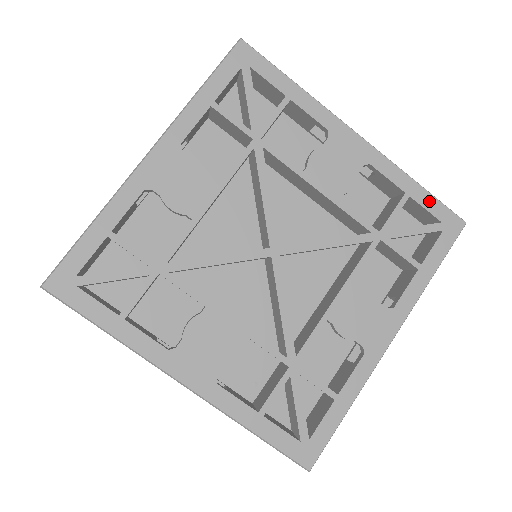
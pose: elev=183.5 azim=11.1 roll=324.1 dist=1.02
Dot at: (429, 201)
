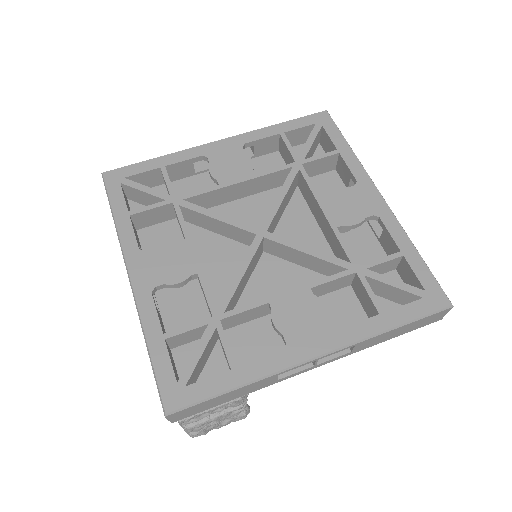
Dot at: (421, 268)
